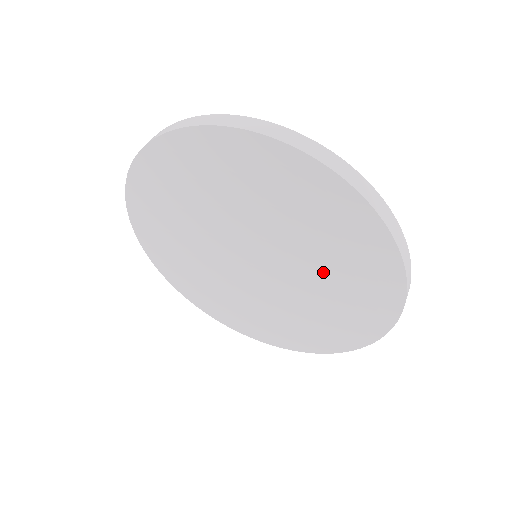
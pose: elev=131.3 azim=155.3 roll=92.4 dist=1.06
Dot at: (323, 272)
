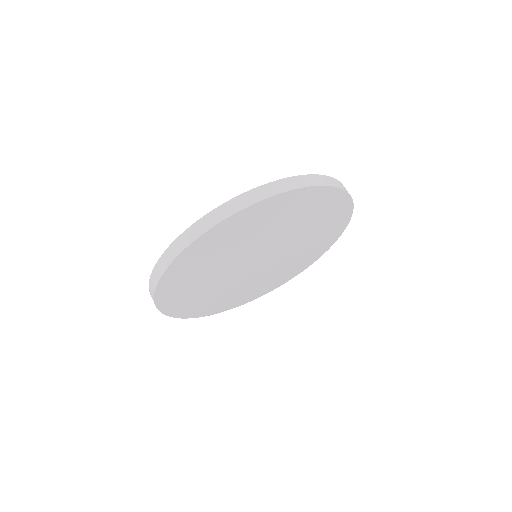
Dot at: (308, 234)
